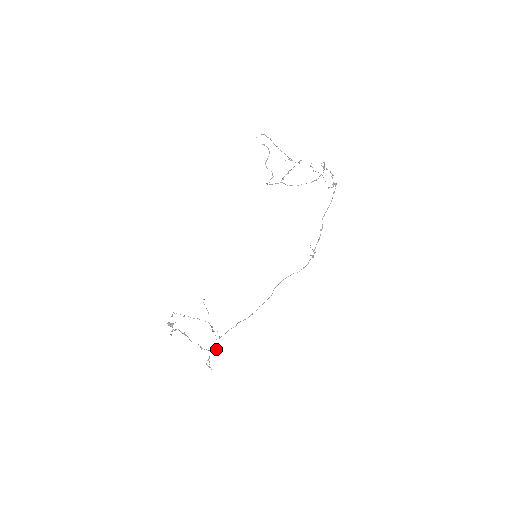
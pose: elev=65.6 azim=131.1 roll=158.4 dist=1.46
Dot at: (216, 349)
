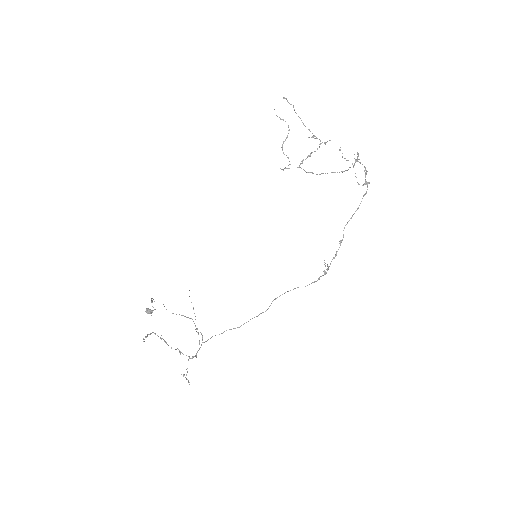
Dot at: occluded
